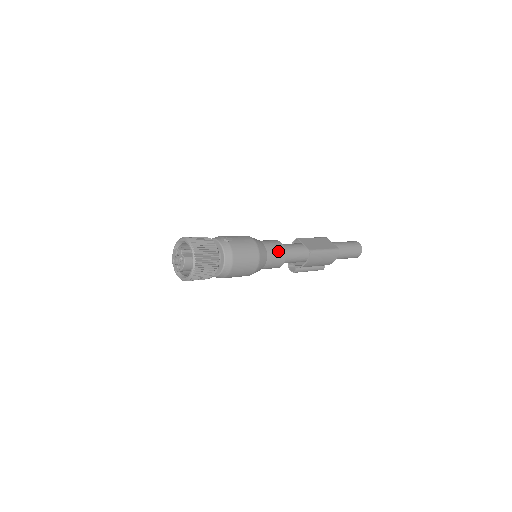
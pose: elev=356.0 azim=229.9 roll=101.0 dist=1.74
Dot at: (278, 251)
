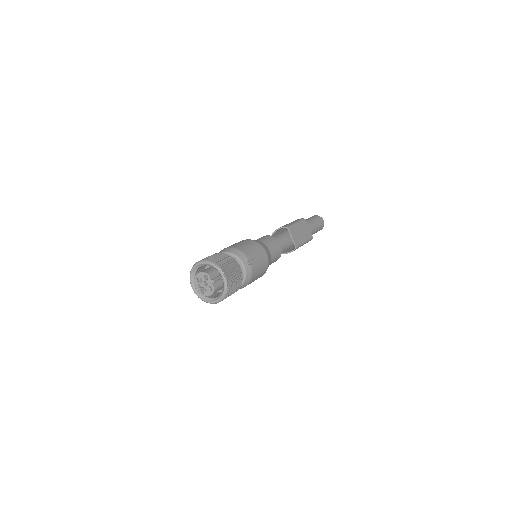
Dot at: (277, 256)
